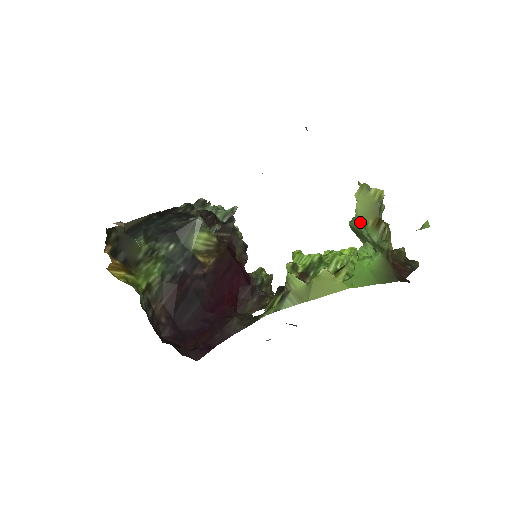
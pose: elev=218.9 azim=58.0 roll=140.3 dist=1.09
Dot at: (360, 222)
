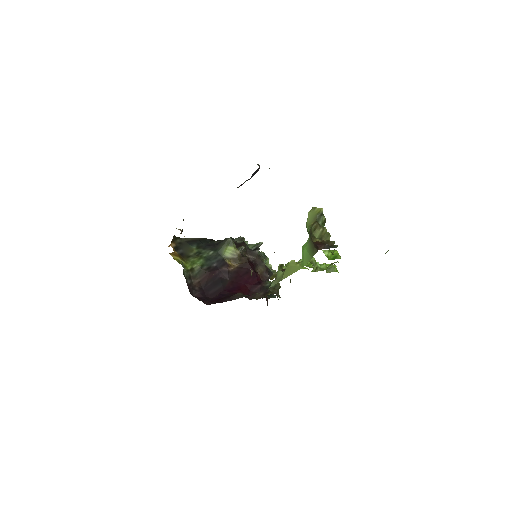
Dot at: (307, 226)
